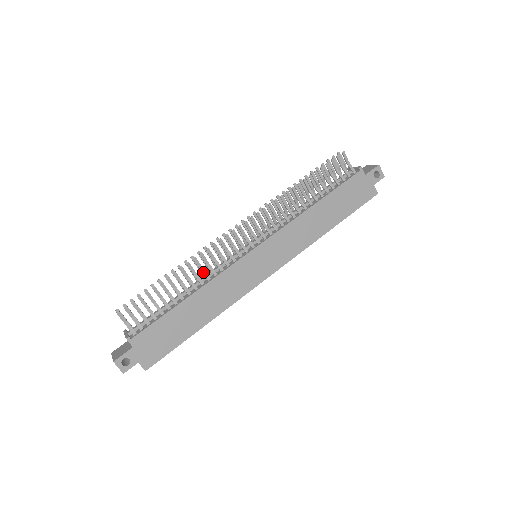
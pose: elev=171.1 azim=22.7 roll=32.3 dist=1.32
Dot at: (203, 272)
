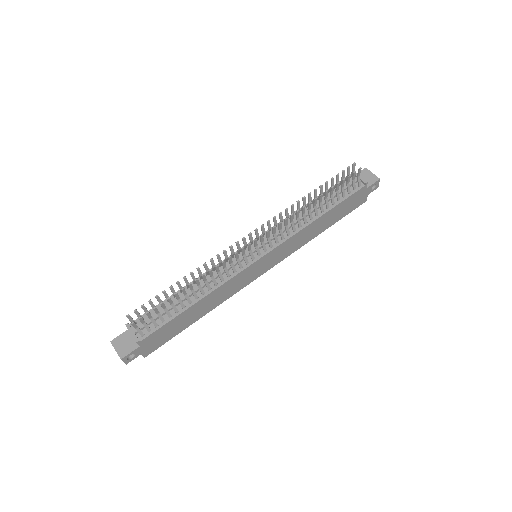
Dot at: (213, 279)
